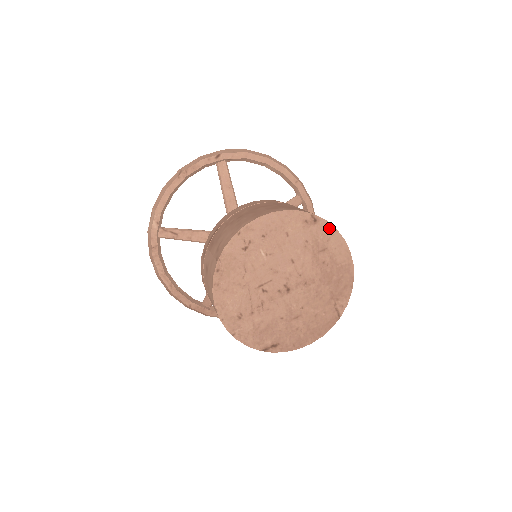
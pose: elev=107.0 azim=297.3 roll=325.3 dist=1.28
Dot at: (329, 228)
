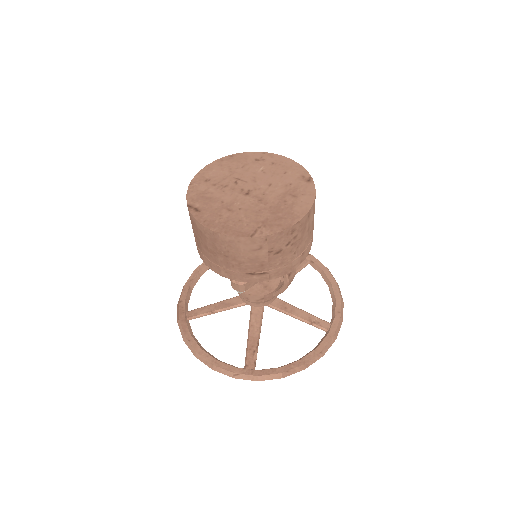
Dot at: (312, 190)
